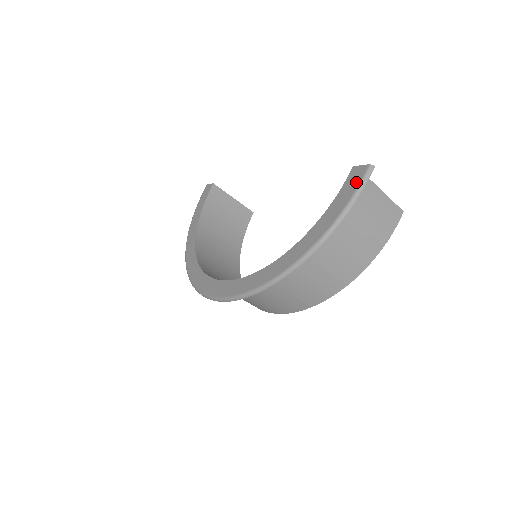
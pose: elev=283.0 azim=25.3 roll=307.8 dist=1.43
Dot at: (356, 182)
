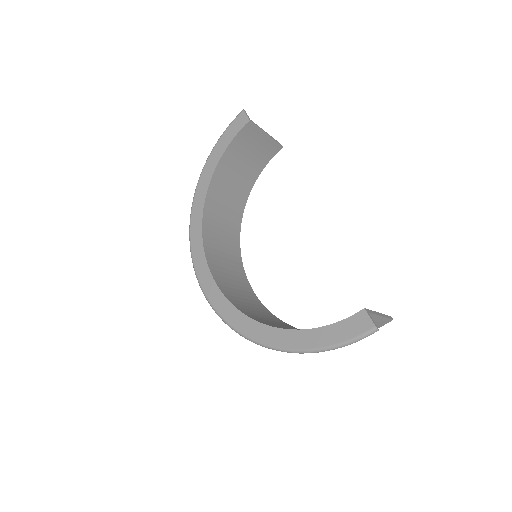
Dot at: (356, 332)
